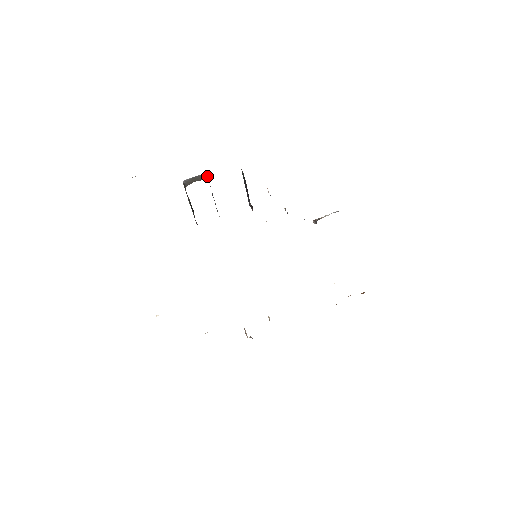
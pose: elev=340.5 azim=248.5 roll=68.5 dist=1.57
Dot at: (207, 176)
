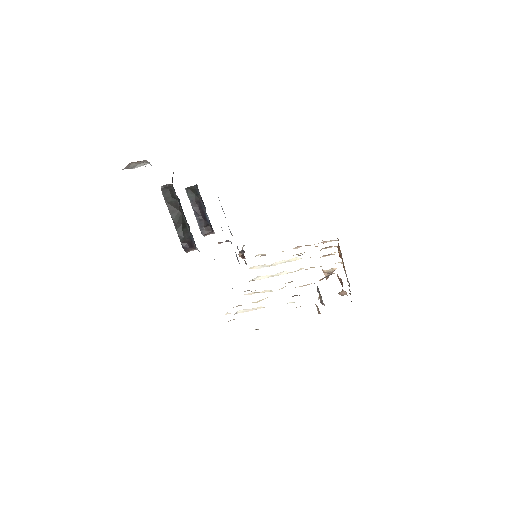
Dot at: occluded
